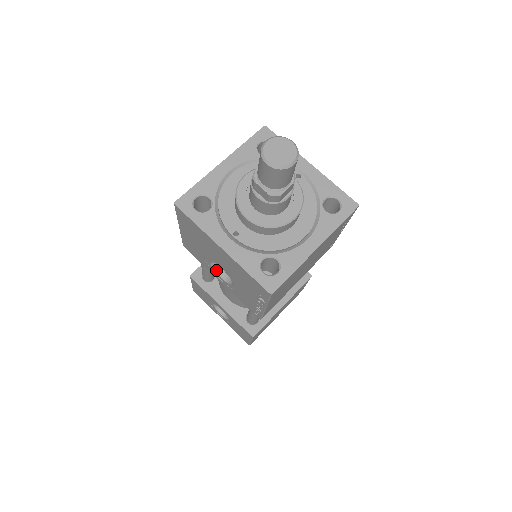
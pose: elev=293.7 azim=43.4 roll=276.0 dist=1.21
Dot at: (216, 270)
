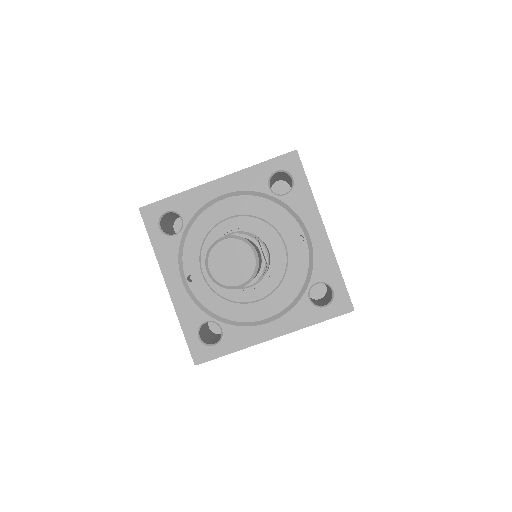
Dot at: occluded
